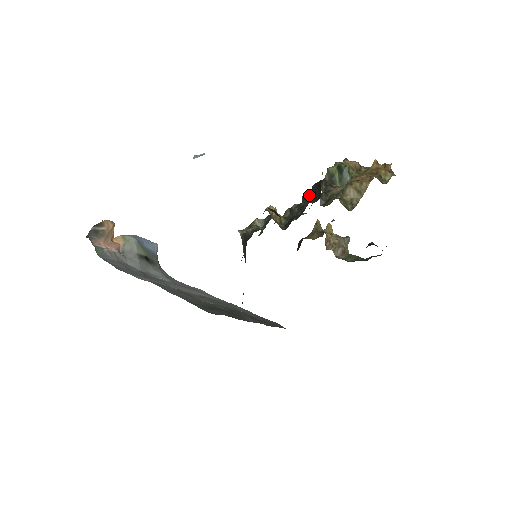
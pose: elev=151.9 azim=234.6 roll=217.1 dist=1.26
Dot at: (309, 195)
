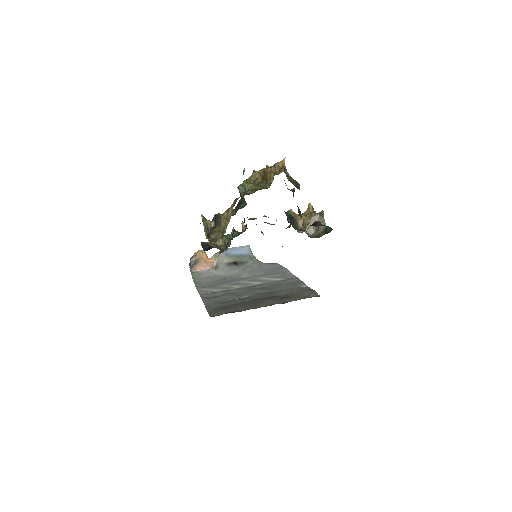
Dot at: occluded
